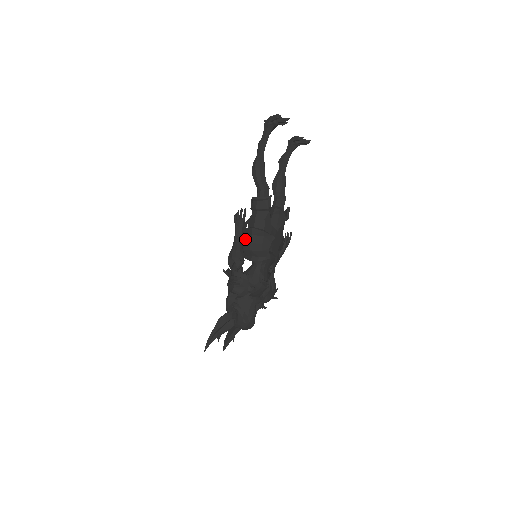
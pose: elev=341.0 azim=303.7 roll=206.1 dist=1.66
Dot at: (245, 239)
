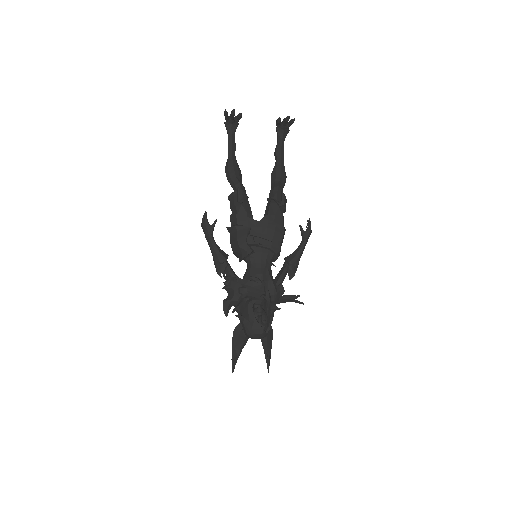
Dot at: occluded
